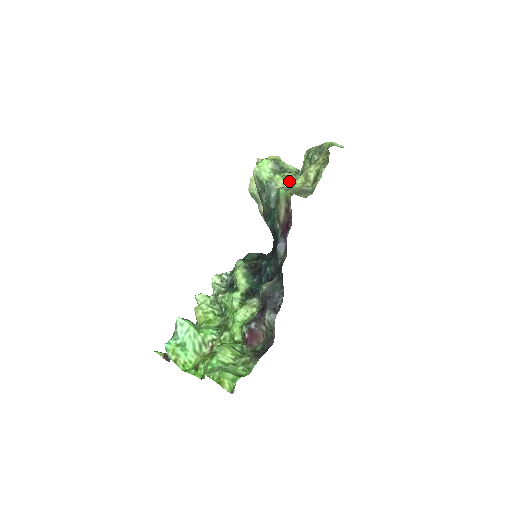
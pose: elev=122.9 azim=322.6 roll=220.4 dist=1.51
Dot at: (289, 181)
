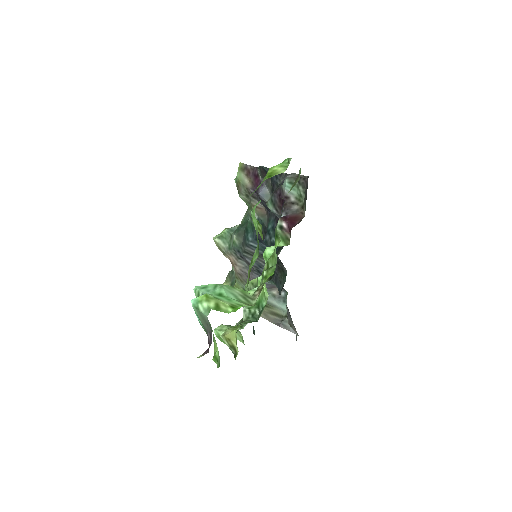
Dot at: occluded
